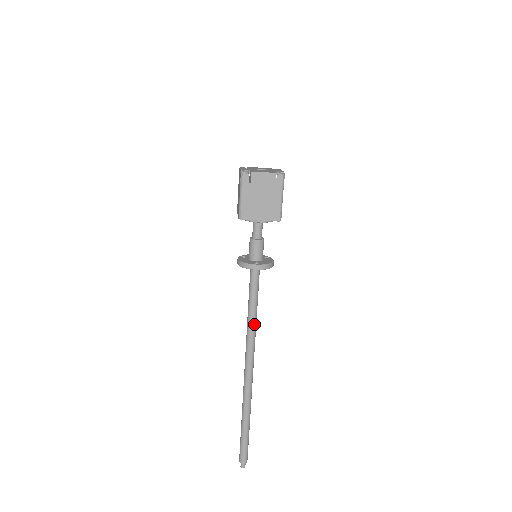
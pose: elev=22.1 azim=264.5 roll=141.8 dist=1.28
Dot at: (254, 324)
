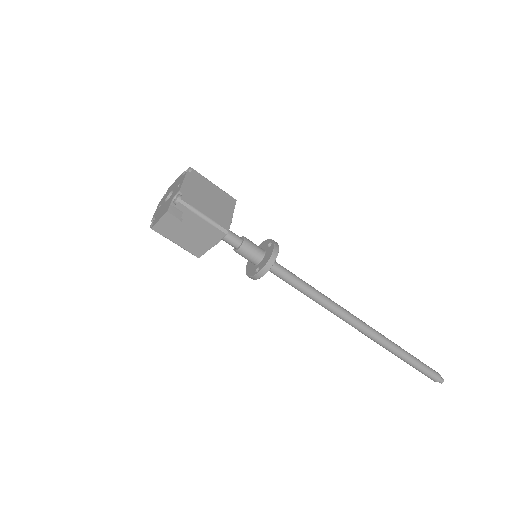
Dot at: (320, 300)
